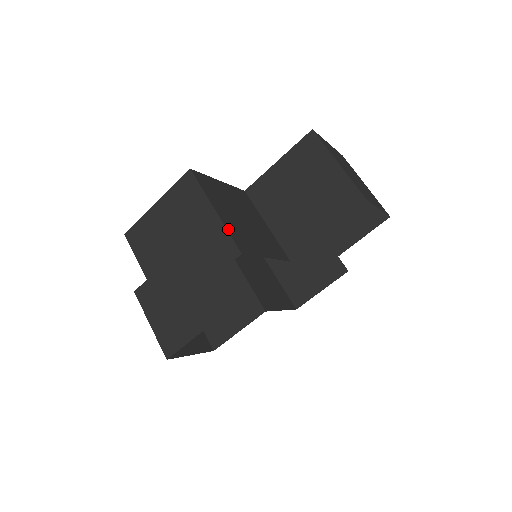
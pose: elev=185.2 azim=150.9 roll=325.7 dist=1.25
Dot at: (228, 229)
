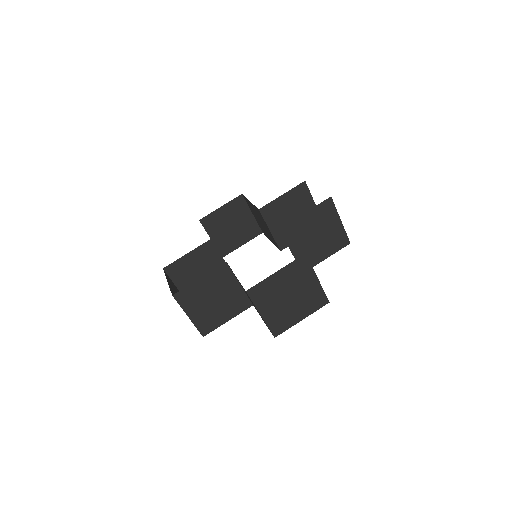
Dot at: occluded
